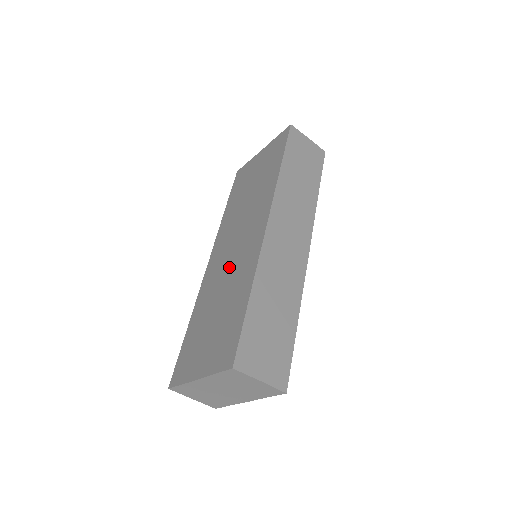
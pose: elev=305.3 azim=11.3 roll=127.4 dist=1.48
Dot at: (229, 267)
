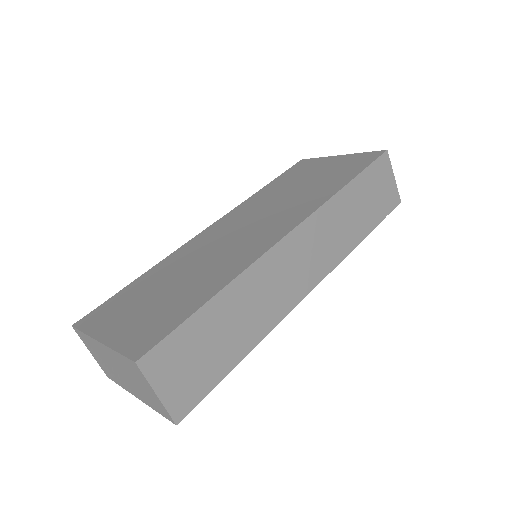
Dot at: (219, 249)
